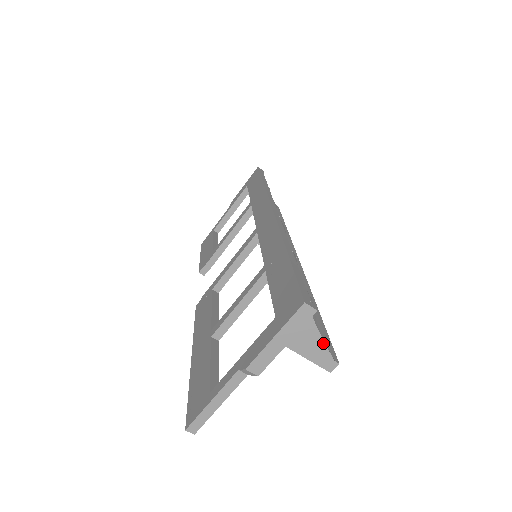
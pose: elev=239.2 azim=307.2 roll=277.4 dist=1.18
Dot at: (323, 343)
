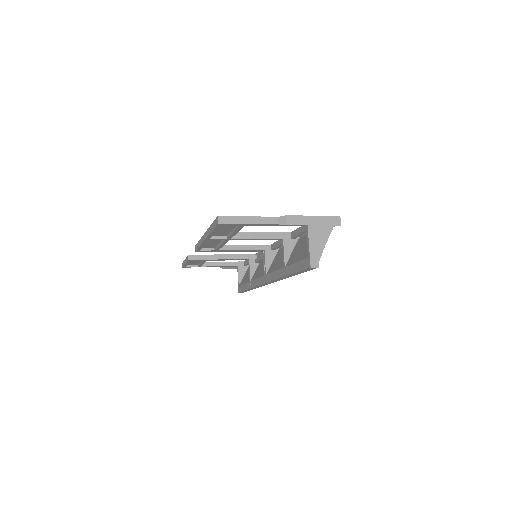
Dot at: (323, 248)
